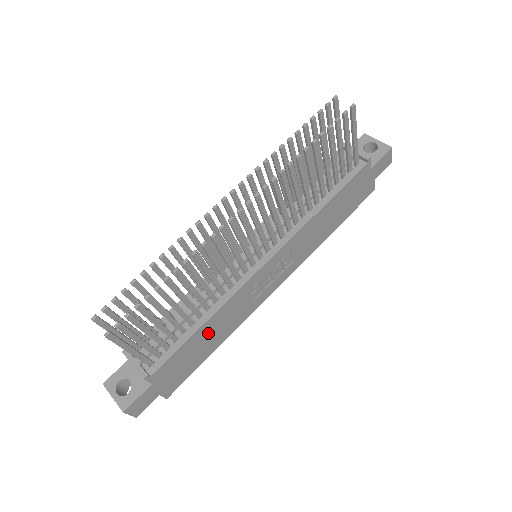
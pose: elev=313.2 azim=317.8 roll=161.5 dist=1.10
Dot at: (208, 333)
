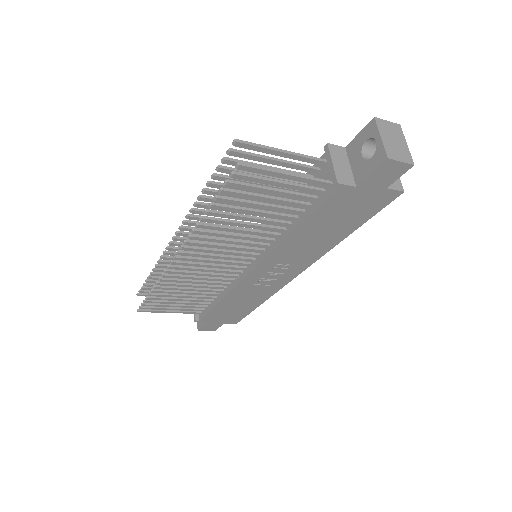
Dot at: (233, 303)
